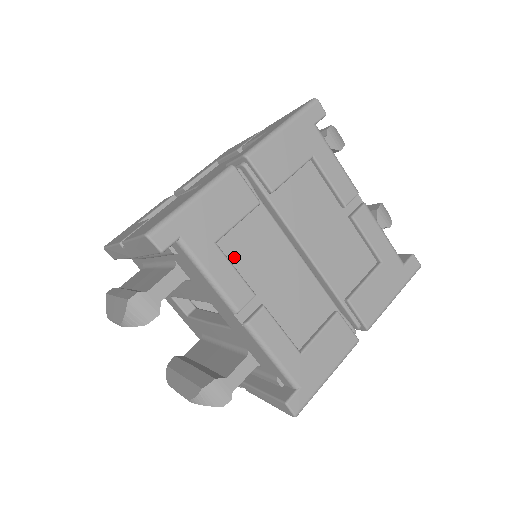
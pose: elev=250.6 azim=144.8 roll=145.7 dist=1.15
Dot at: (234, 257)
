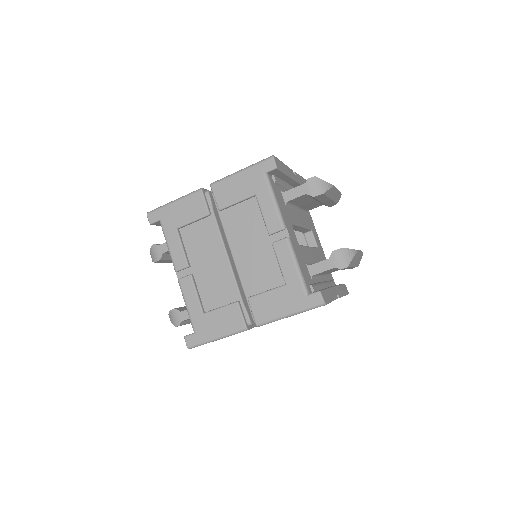
Dot at: (187, 241)
